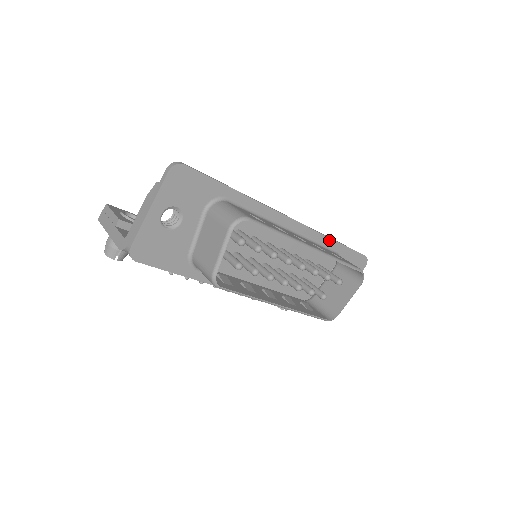
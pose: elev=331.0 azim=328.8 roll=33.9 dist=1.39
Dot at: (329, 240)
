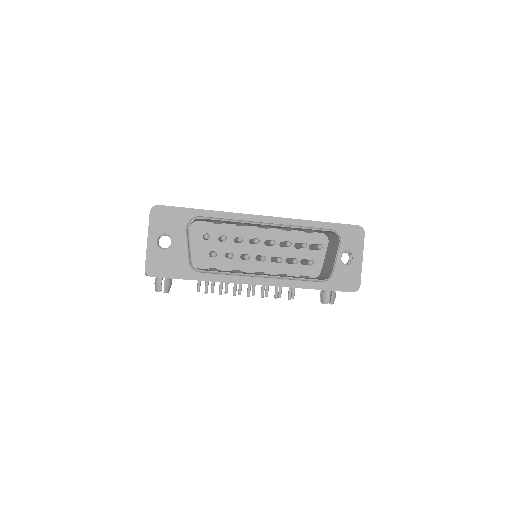
Dot at: (308, 222)
